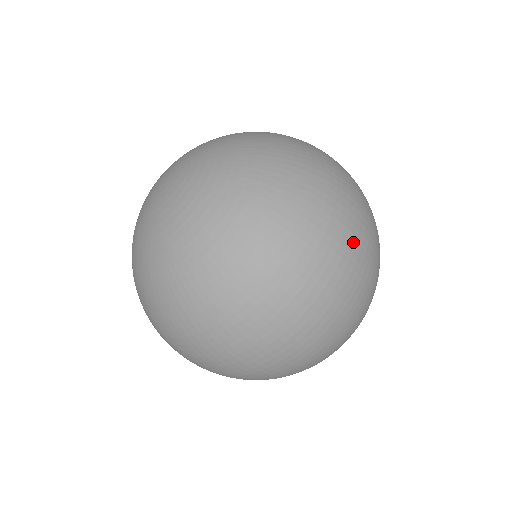
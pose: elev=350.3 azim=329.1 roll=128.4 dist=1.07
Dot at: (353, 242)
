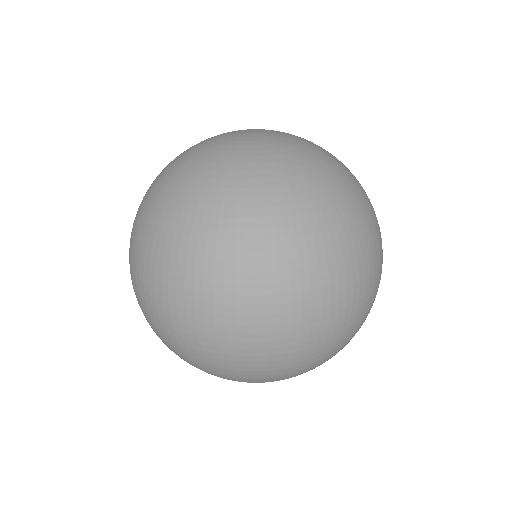
Dot at: occluded
